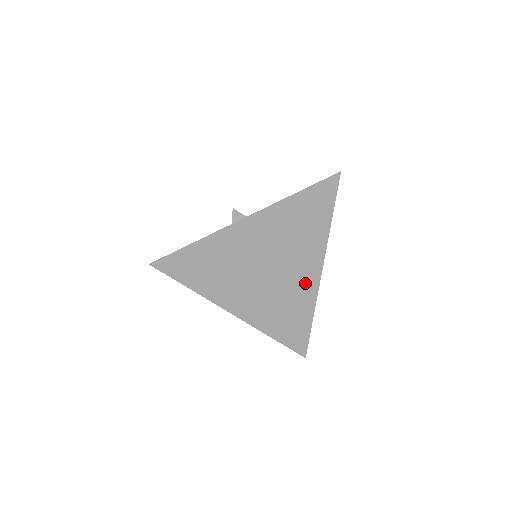
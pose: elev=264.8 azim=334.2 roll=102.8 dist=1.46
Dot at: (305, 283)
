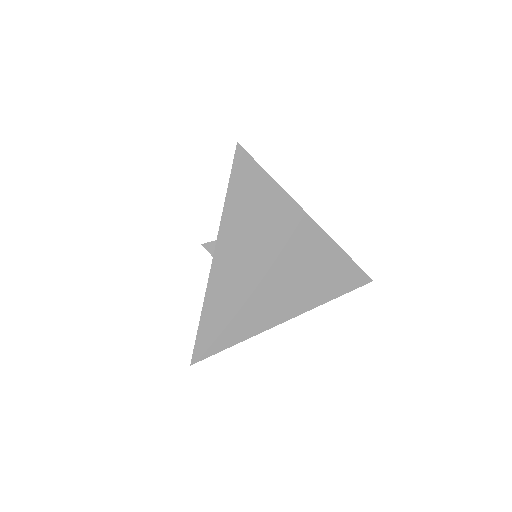
Dot at: (311, 243)
